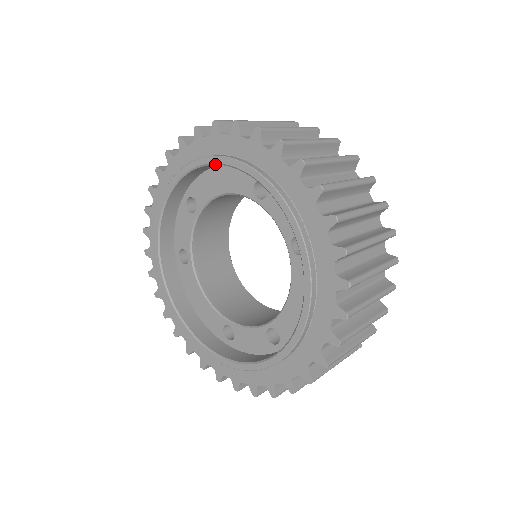
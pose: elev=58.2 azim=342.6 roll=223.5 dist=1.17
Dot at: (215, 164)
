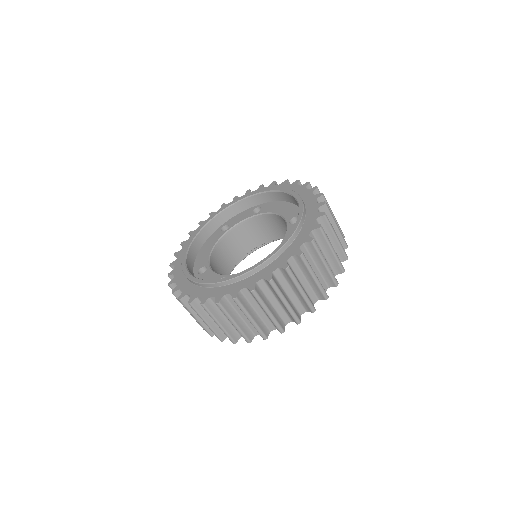
Dot at: (290, 194)
